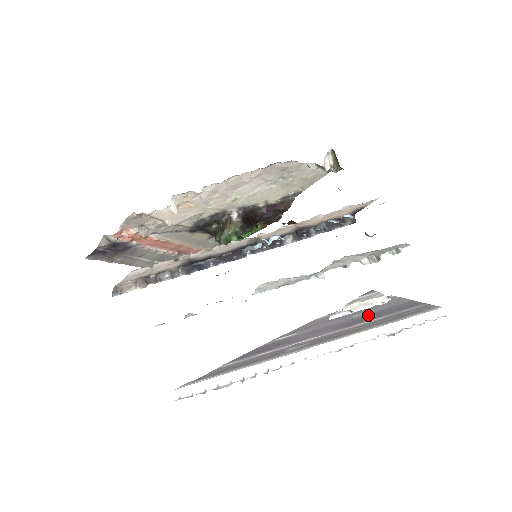
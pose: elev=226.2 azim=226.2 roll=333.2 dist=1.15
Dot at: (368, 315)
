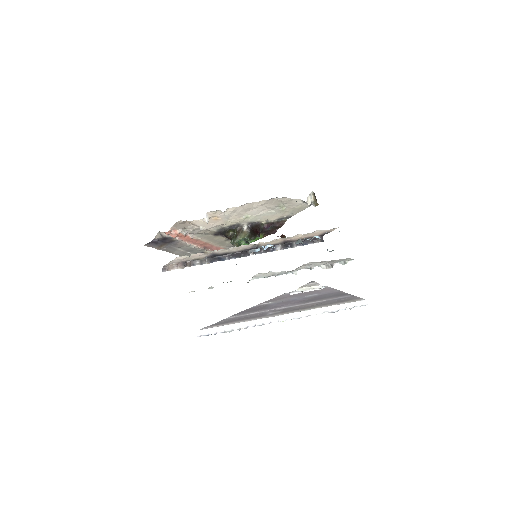
Dot at: (315, 297)
